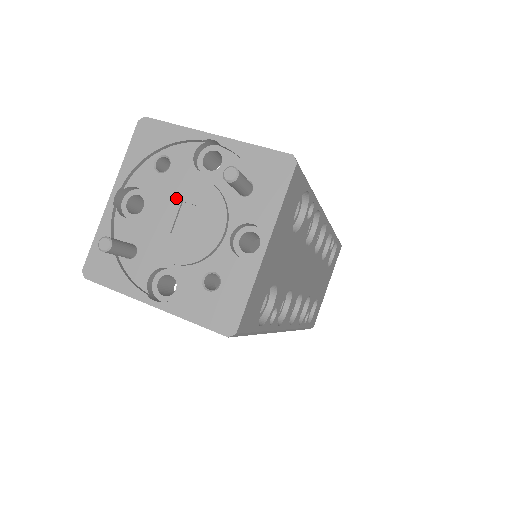
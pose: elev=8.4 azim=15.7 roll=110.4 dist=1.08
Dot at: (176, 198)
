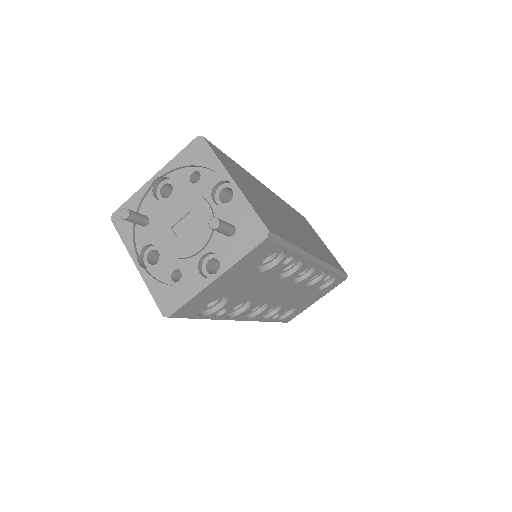
Dot at: (187, 207)
